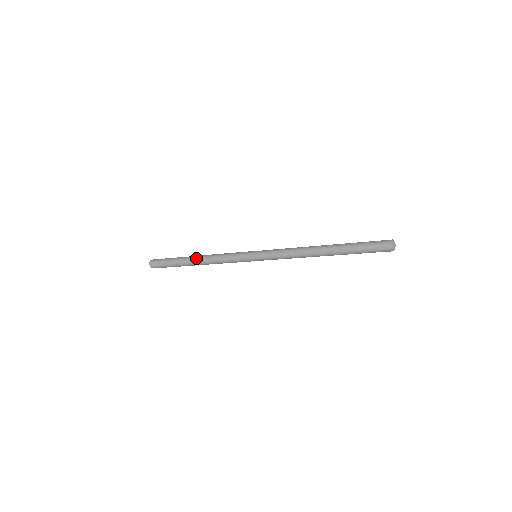
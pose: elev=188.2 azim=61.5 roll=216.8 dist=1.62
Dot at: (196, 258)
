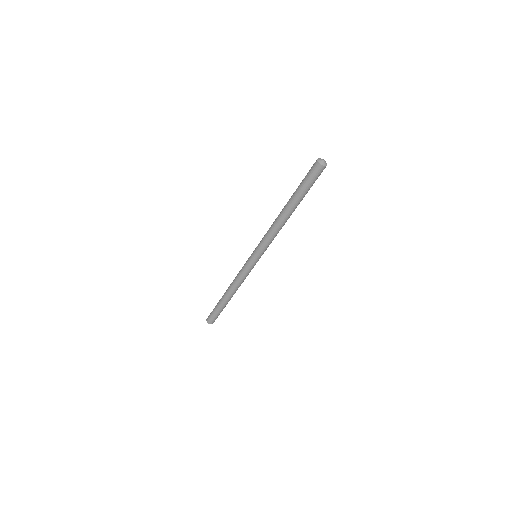
Dot at: (226, 293)
